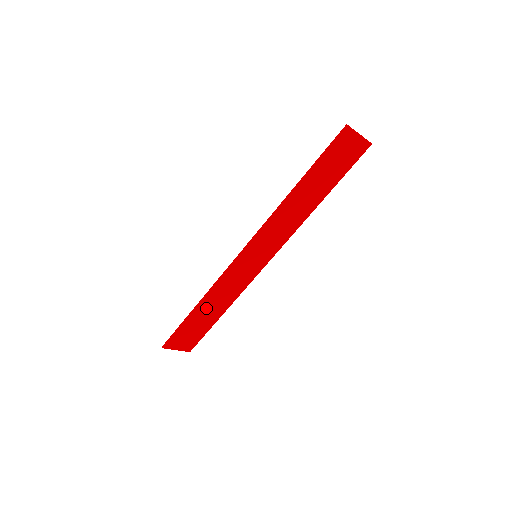
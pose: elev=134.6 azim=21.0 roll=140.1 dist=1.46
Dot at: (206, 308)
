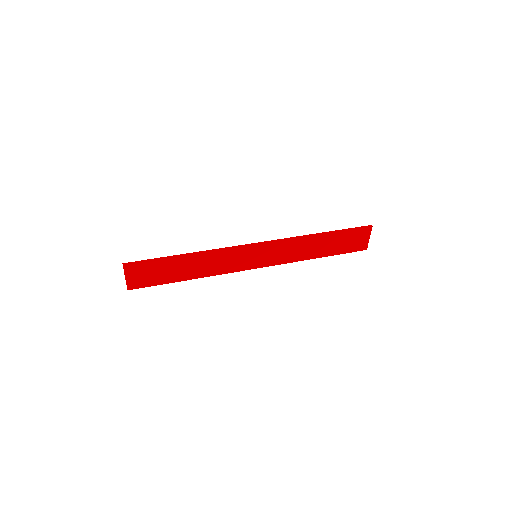
Dot at: (188, 262)
